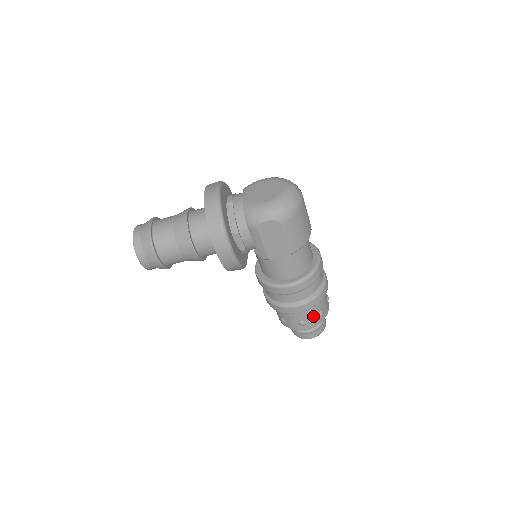
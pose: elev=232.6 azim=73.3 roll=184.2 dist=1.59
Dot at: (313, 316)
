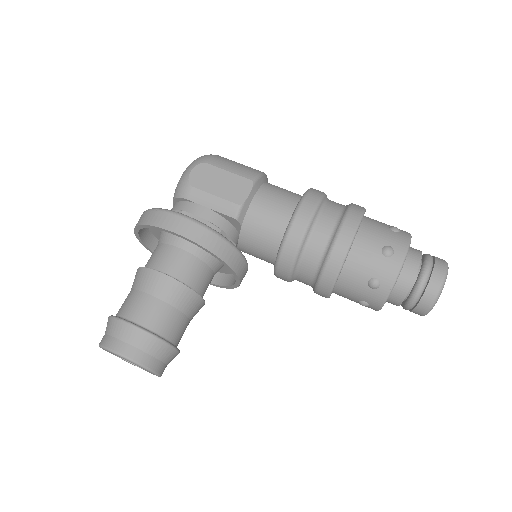
Dot at: (386, 234)
